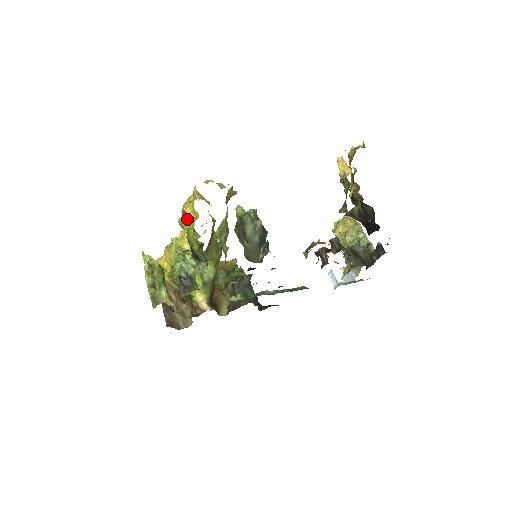
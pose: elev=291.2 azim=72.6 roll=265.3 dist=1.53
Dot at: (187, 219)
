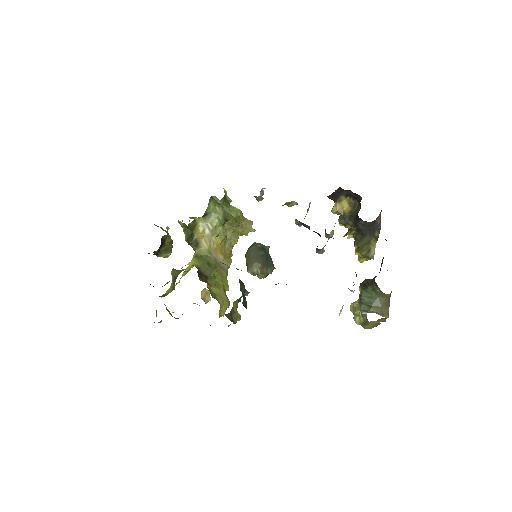
Dot at: occluded
